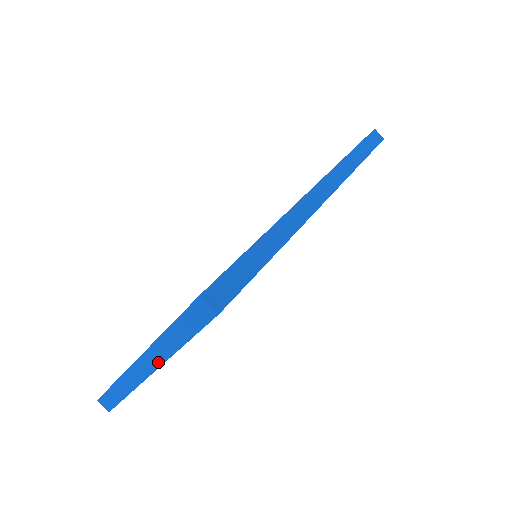
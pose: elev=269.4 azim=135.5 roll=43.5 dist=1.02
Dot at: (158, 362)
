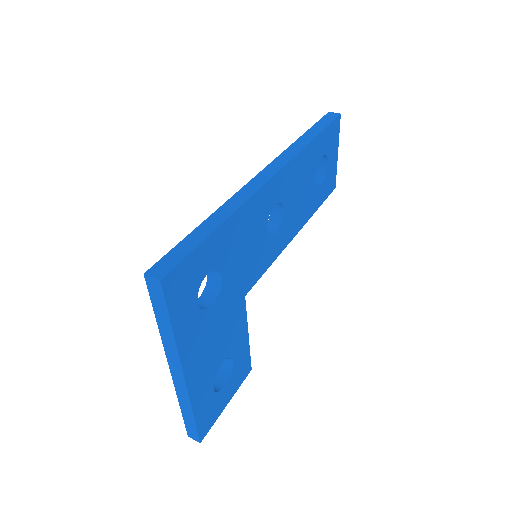
Dot at: (177, 360)
